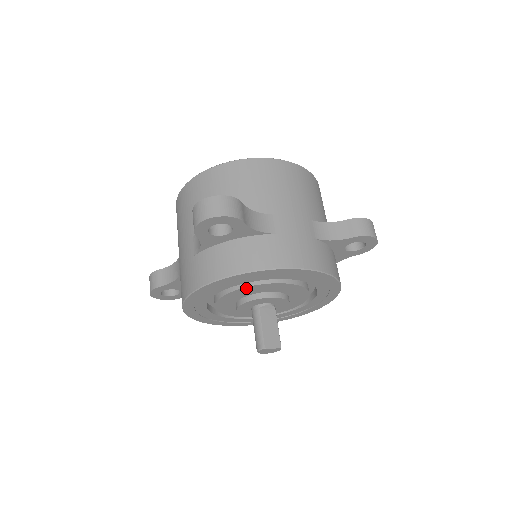
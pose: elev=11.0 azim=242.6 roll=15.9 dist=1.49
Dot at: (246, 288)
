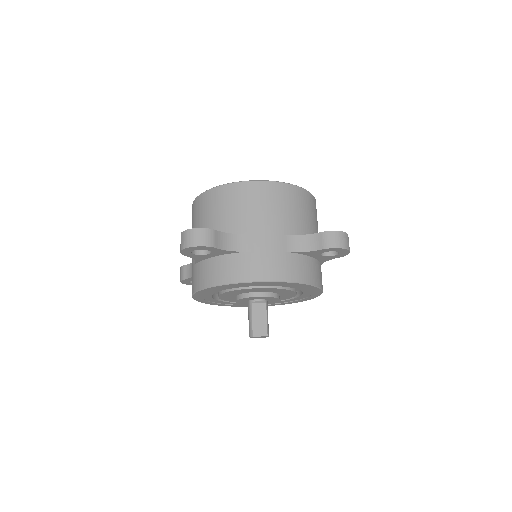
Dot at: (234, 291)
